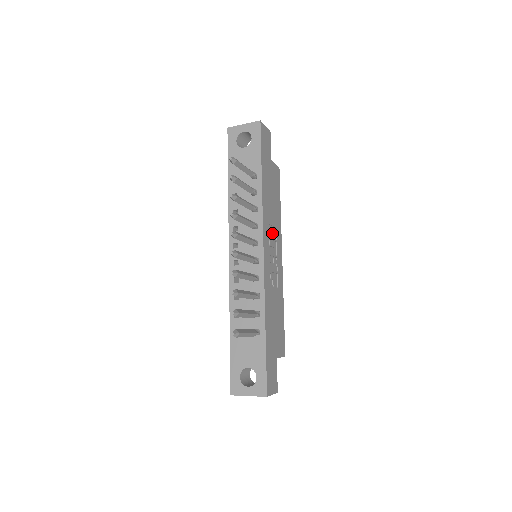
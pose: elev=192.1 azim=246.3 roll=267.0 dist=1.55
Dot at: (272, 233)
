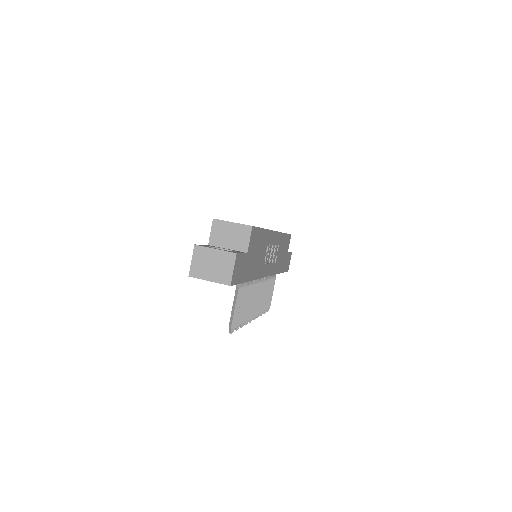
Dot at: (266, 252)
